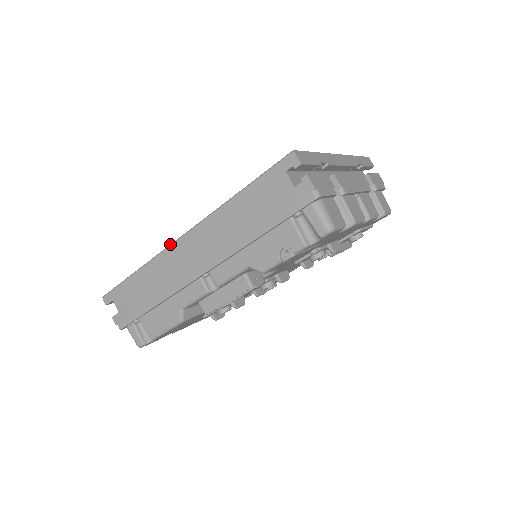
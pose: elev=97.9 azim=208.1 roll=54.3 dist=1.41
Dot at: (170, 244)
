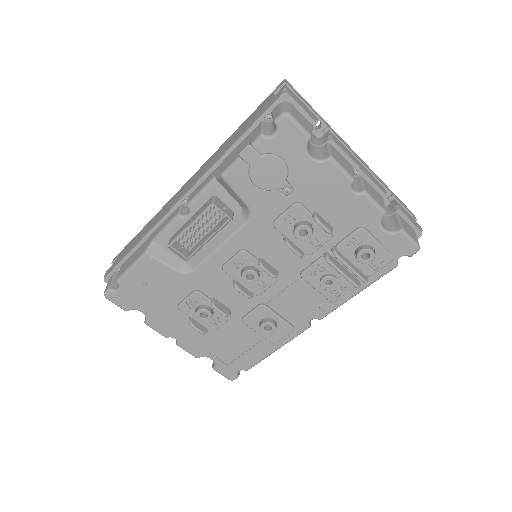
Dot at: occluded
